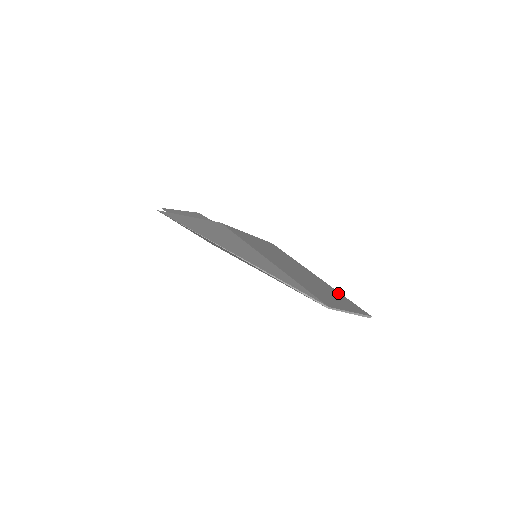
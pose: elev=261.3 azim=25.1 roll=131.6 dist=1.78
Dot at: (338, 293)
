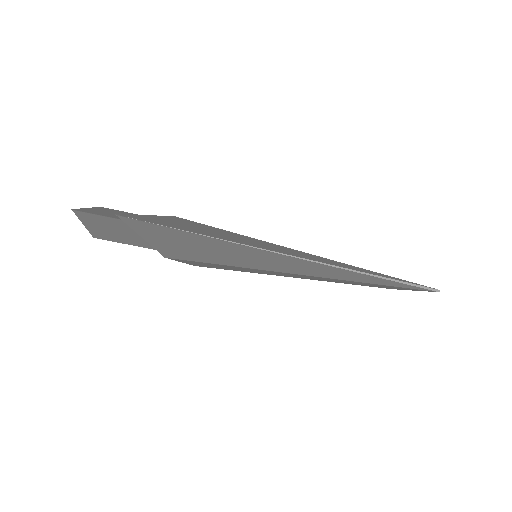
Dot at: occluded
